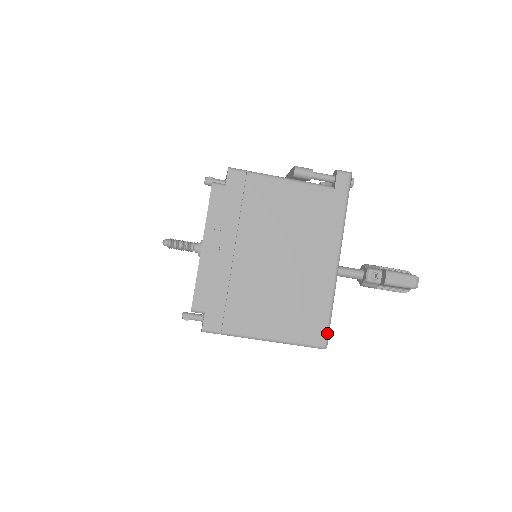
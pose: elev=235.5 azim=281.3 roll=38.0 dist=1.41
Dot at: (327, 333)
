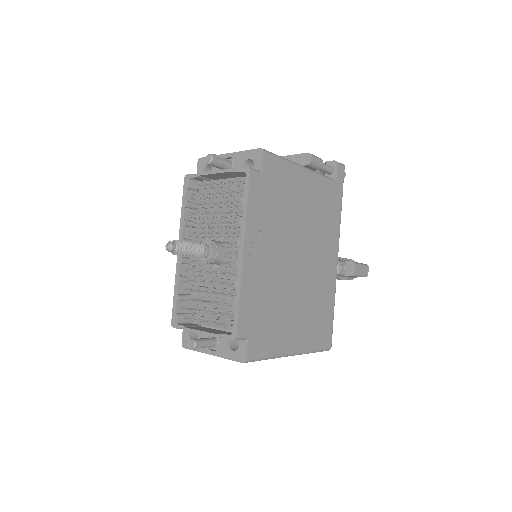
Dot at: occluded
